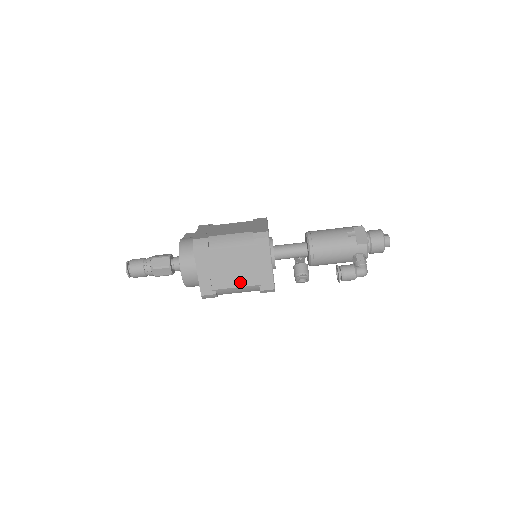
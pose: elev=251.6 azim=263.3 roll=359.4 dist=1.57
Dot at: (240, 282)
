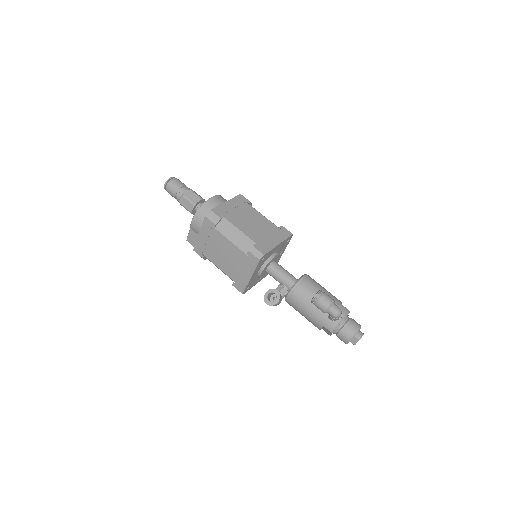
Dot at: (245, 230)
